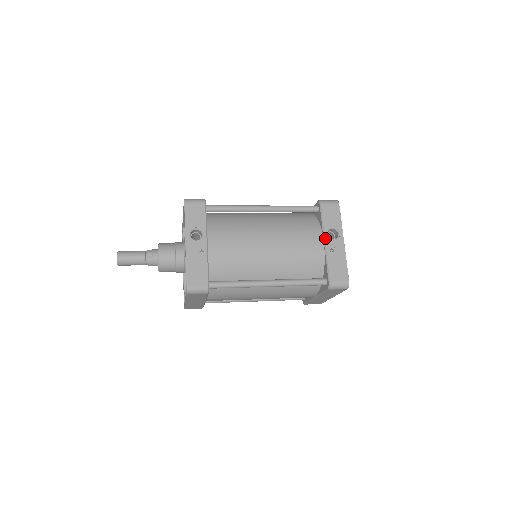
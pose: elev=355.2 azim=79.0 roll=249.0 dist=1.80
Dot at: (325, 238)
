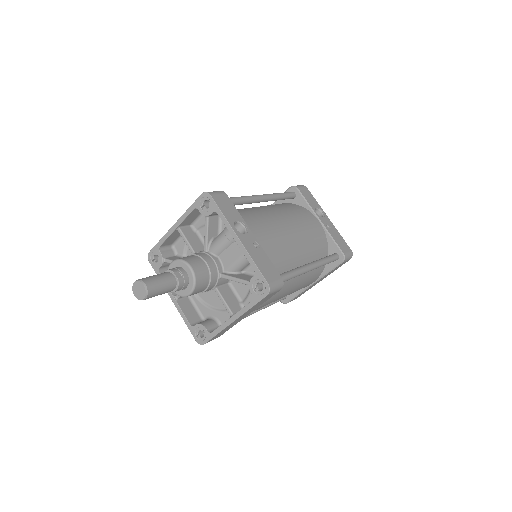
Dot at: (318, 217)
